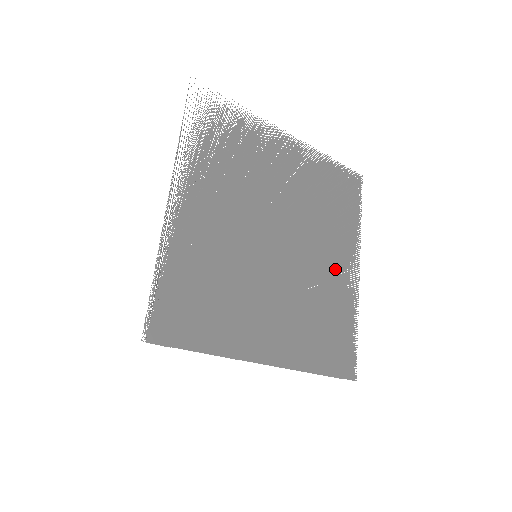
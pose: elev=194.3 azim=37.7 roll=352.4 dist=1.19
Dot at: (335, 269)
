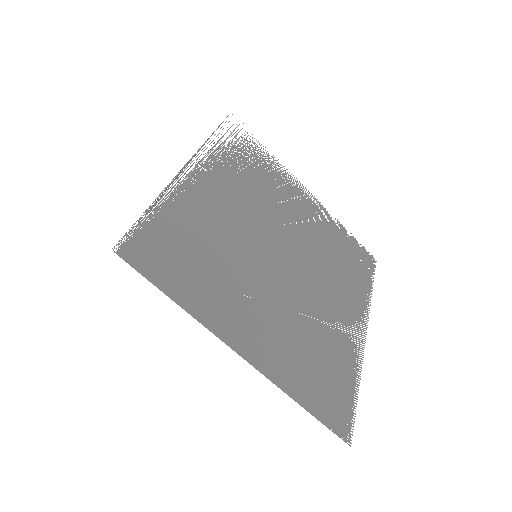
Dot at: (339, 317)
